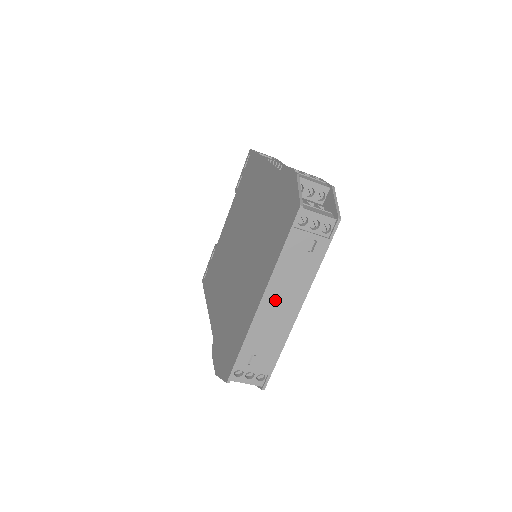
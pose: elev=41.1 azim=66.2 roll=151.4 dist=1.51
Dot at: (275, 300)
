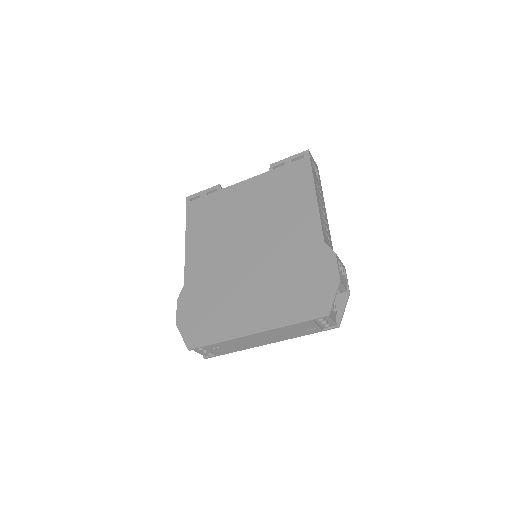
Dot at: (262, 336)
